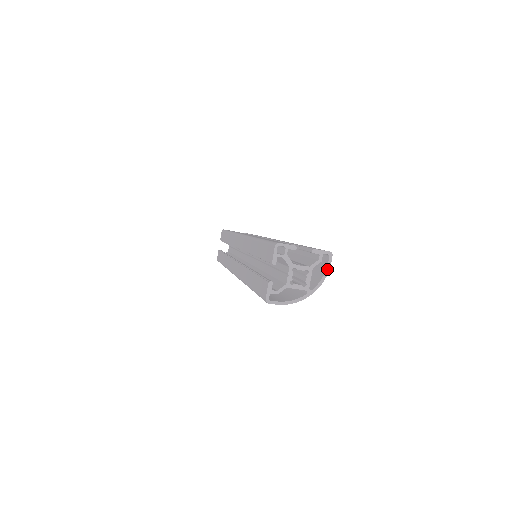
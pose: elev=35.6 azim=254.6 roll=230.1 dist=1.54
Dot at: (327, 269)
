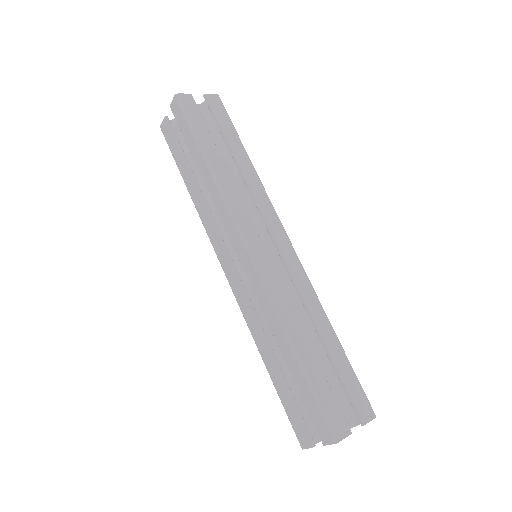
Dot at: occluded
